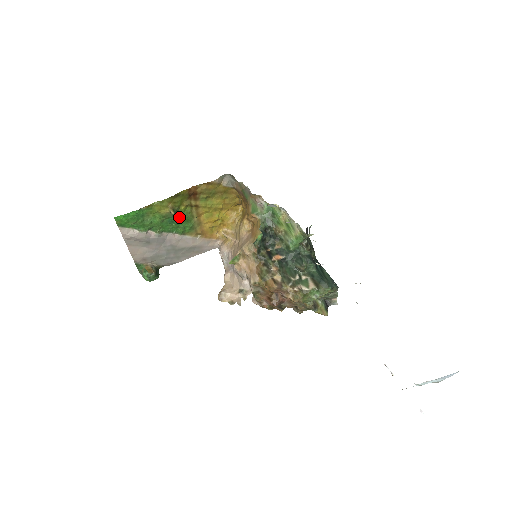
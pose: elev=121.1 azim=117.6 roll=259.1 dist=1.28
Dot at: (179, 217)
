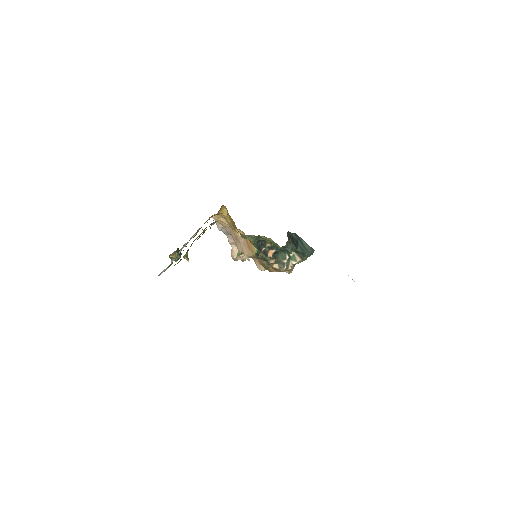
Dot at: occluded
